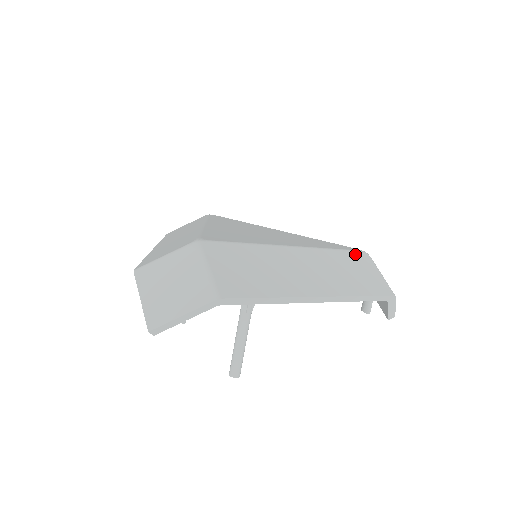
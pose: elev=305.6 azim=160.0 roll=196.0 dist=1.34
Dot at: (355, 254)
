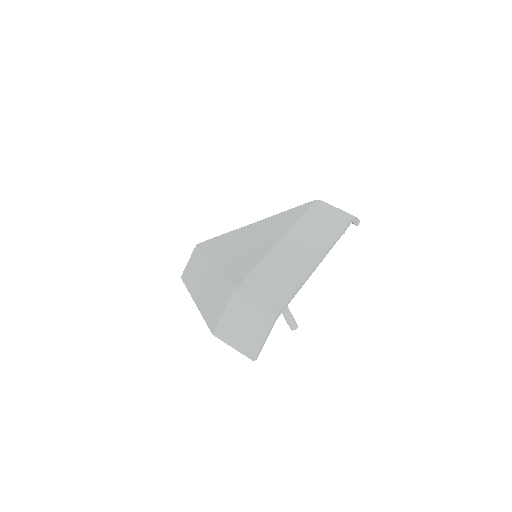
Dot at: (313, 209)
